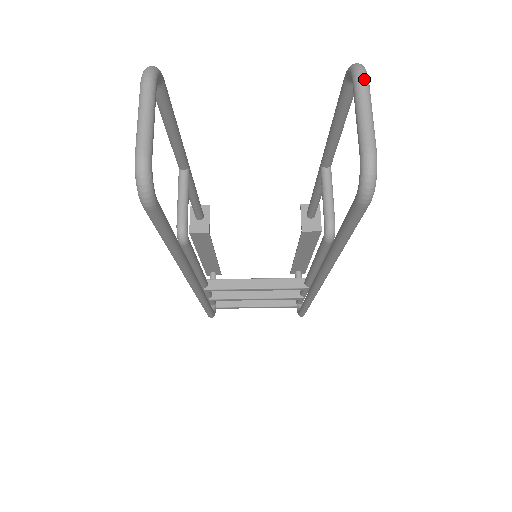
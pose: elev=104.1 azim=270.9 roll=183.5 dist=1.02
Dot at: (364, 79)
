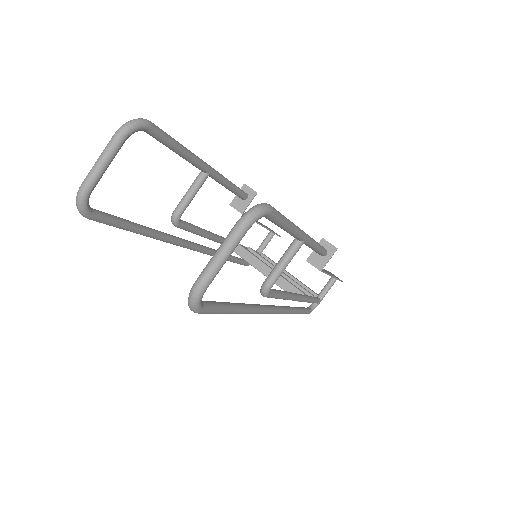
Dot at: (239, 228)
